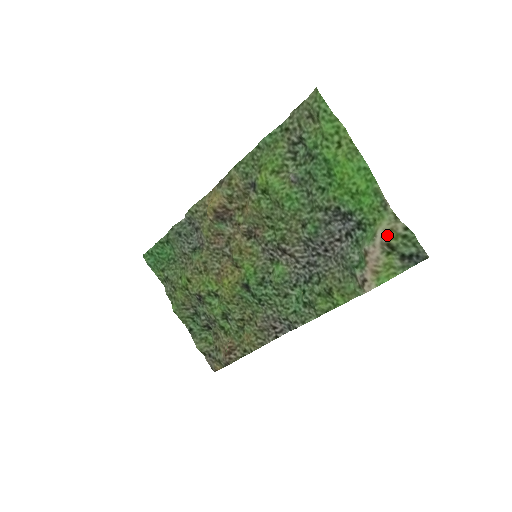
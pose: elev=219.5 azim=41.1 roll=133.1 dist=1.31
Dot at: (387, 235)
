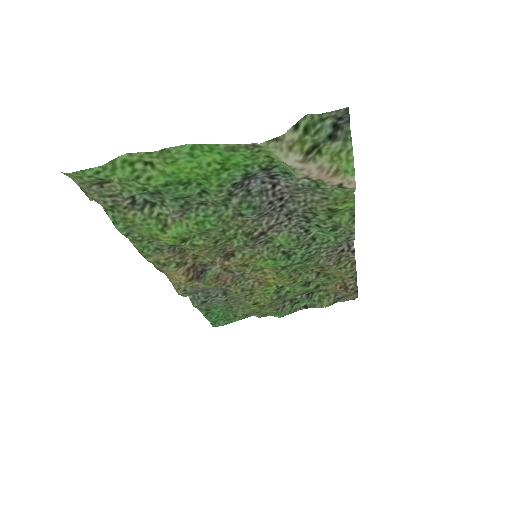
Dot at: (295, 155)
